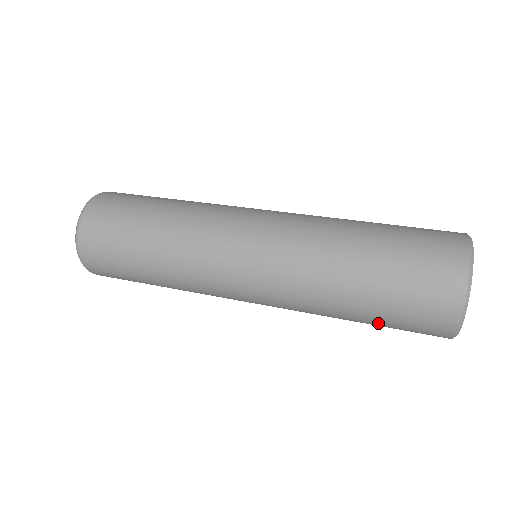
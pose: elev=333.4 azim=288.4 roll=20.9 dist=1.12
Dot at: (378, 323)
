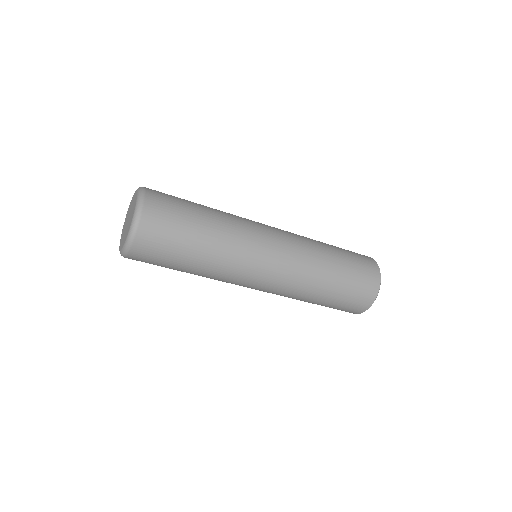
Dot at: (346, 276)
